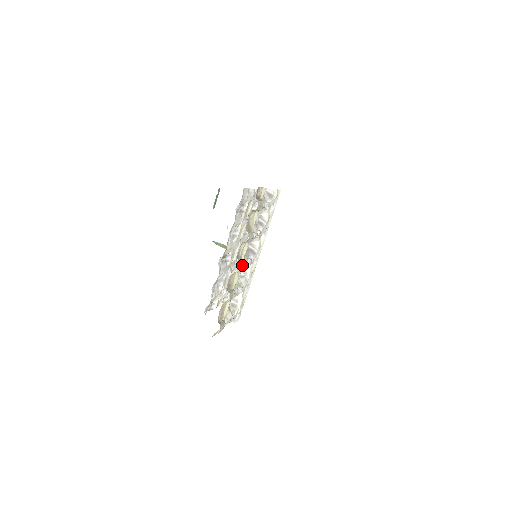
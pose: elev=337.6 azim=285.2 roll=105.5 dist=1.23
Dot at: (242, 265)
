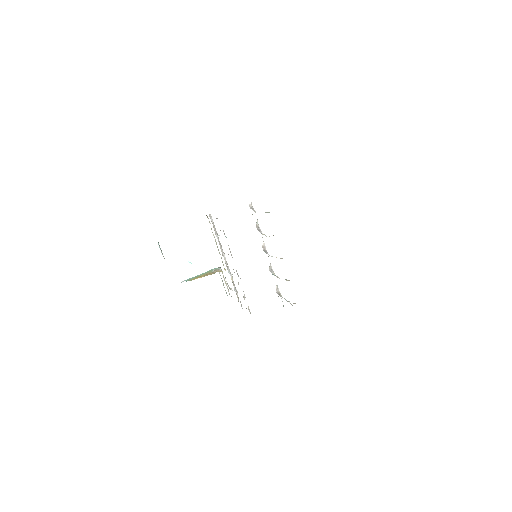
Dot at: occluded
